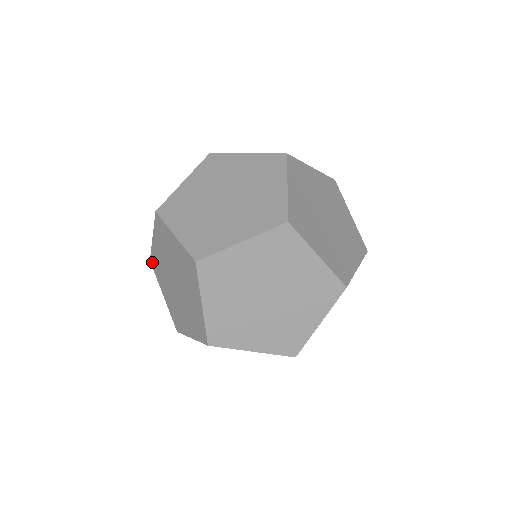
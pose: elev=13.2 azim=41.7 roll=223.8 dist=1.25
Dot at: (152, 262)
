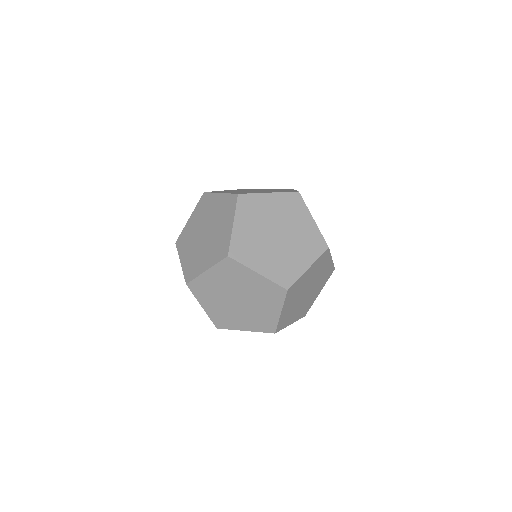
Dot at: occluded
